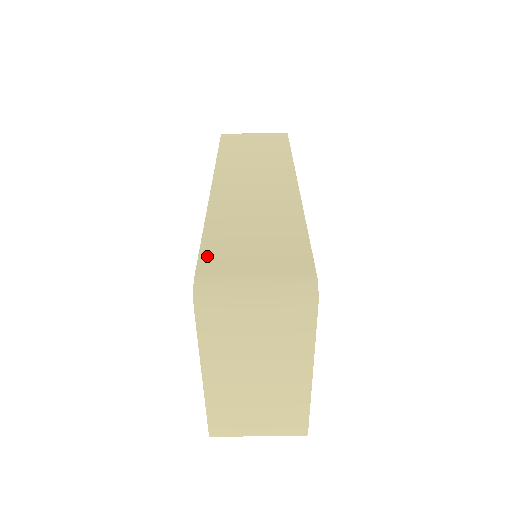
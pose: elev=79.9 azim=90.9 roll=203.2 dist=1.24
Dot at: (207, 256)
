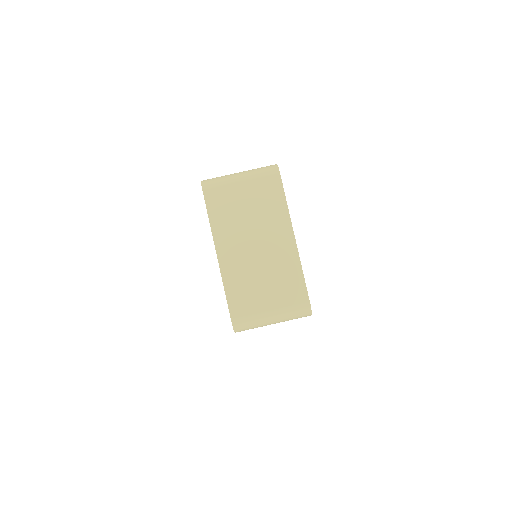
Dot at: occluded
